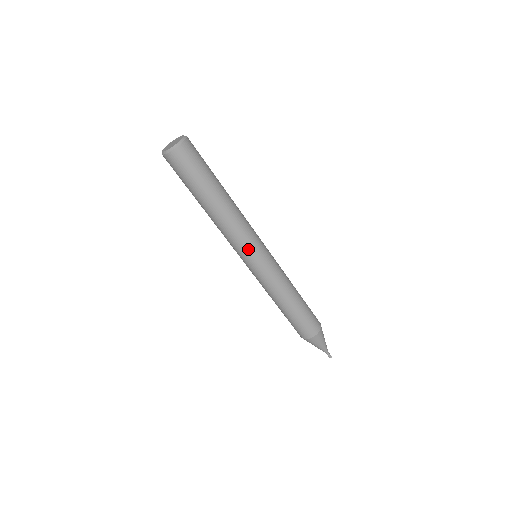
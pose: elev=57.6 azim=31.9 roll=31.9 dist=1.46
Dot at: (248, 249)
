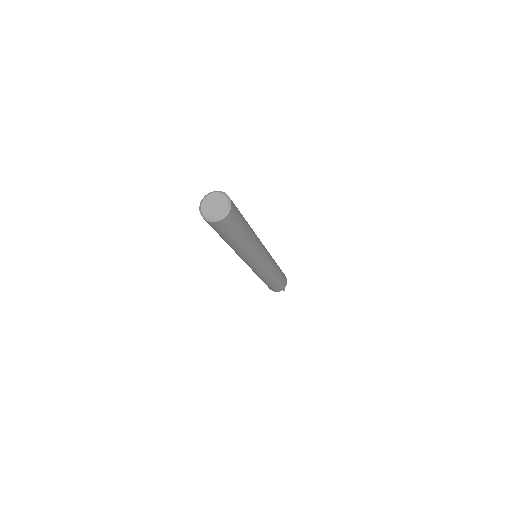
Dot at: (263, 255)
